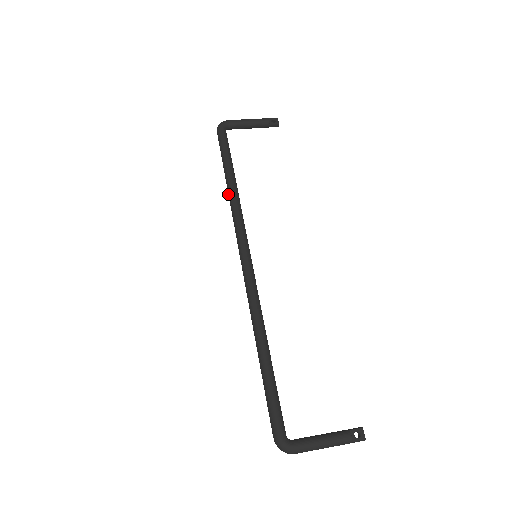
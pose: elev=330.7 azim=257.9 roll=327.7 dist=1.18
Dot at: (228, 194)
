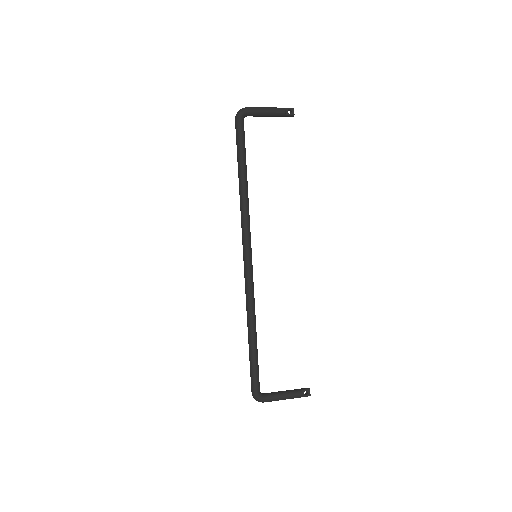
Dot at: (239, 193)
